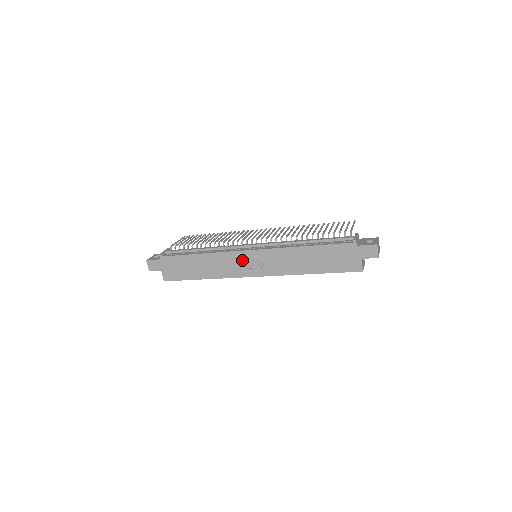
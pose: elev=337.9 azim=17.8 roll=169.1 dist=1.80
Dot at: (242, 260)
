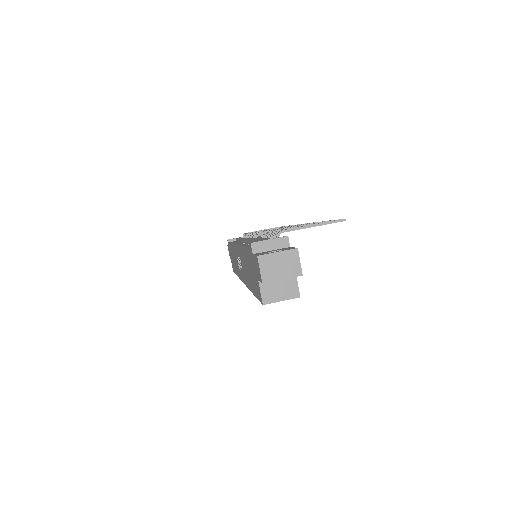
Dot at: (237, 257)
